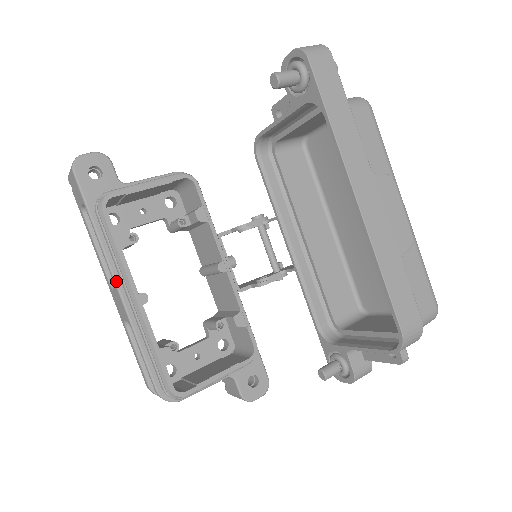
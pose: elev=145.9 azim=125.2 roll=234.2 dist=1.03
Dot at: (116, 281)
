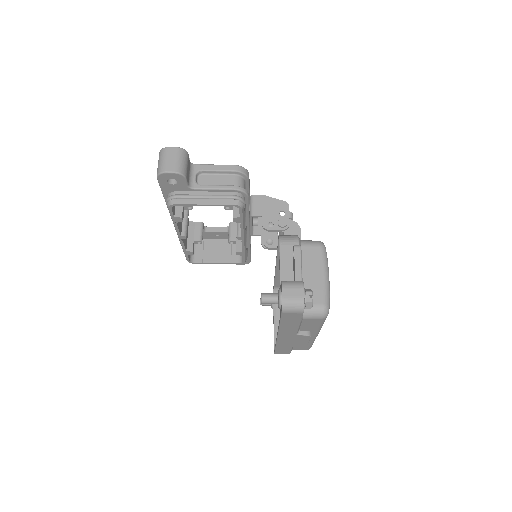
Dot at: occluded
